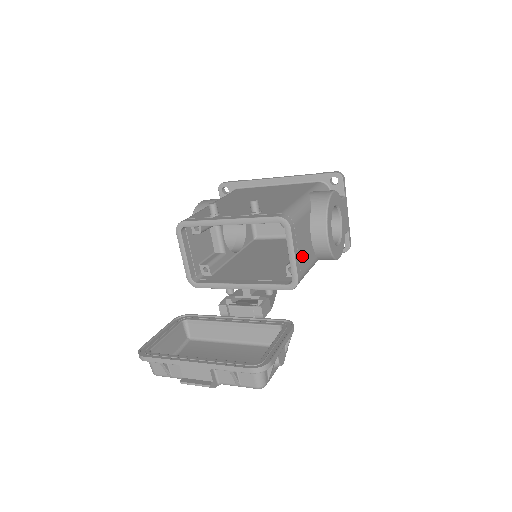
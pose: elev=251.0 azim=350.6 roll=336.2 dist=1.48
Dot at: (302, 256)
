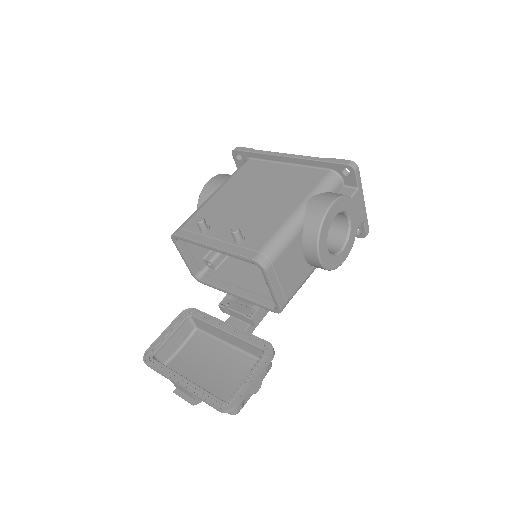
Dot at: (288, 283)
